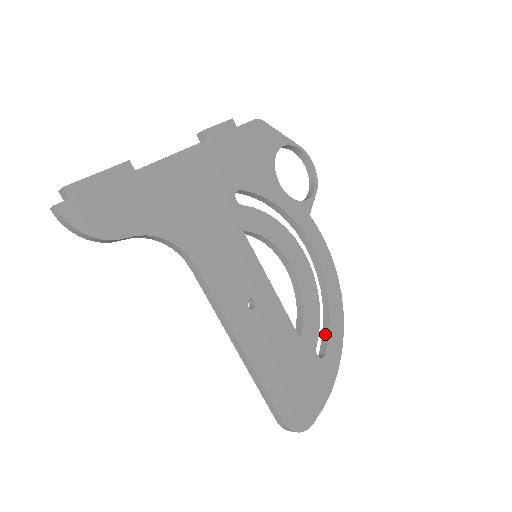
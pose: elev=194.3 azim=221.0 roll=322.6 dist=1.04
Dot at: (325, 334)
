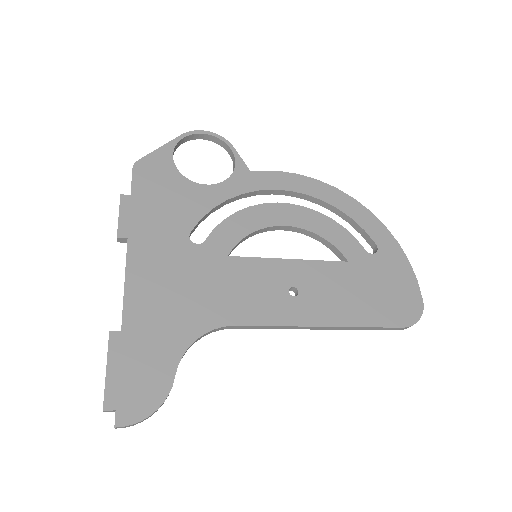
Dot at: (360, 231)
